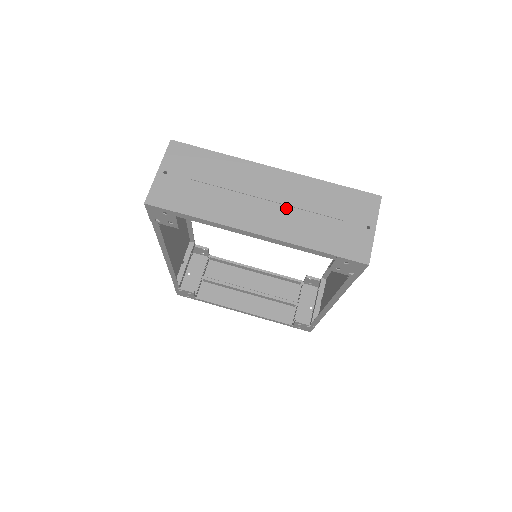
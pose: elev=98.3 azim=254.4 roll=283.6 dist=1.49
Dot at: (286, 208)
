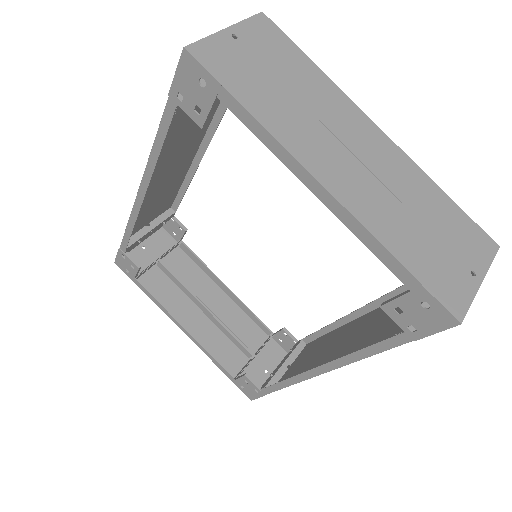
Dot at: (376, 181)
